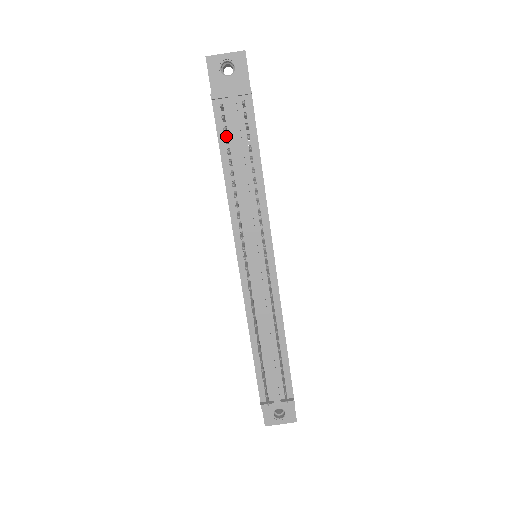
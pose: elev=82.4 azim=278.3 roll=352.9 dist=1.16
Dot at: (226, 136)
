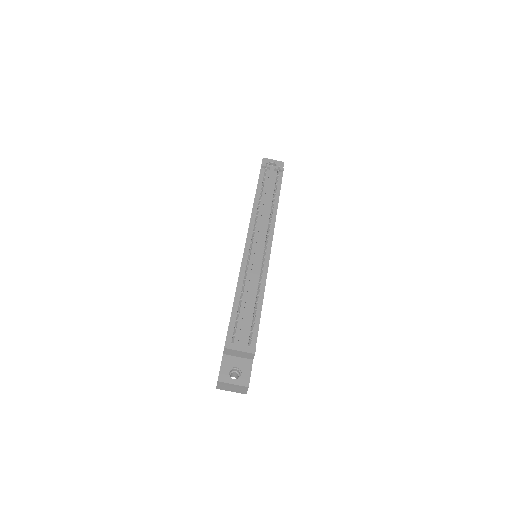
Dot at: occluded
